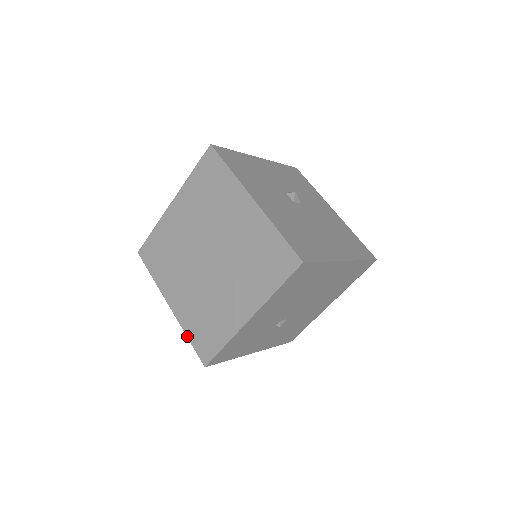
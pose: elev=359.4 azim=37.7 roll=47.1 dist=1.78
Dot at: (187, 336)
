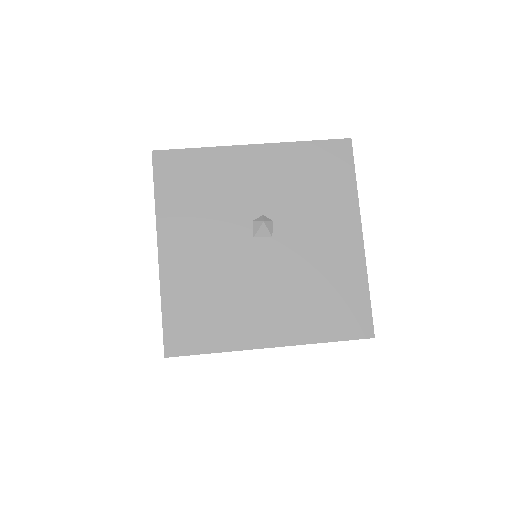
Dot at: occluded
